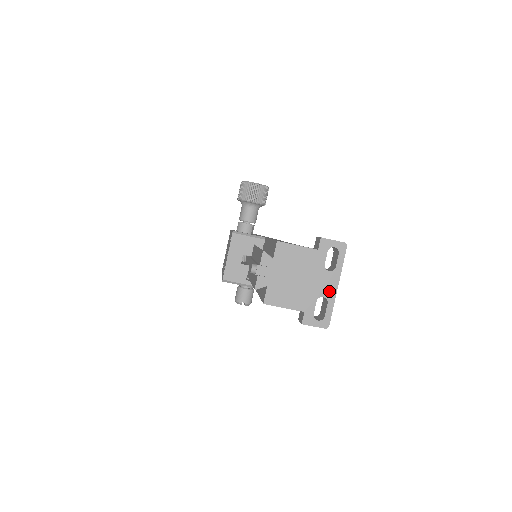
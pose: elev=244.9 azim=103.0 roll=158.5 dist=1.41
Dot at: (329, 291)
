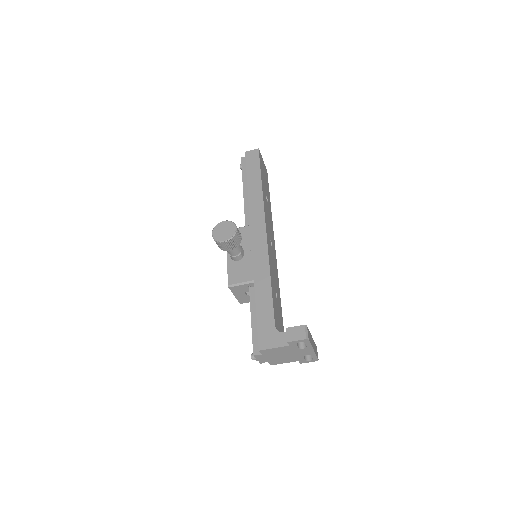
Dot at: (309, 353)
